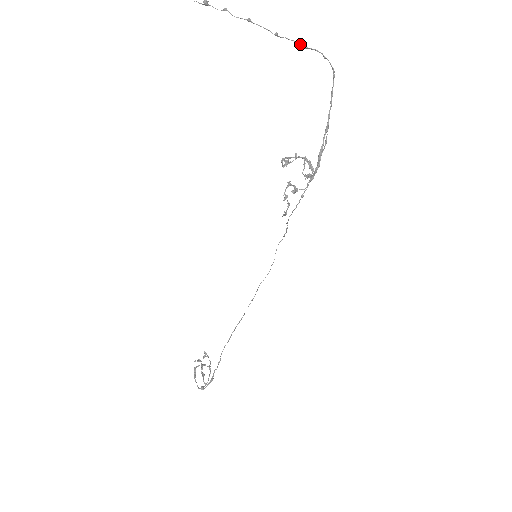
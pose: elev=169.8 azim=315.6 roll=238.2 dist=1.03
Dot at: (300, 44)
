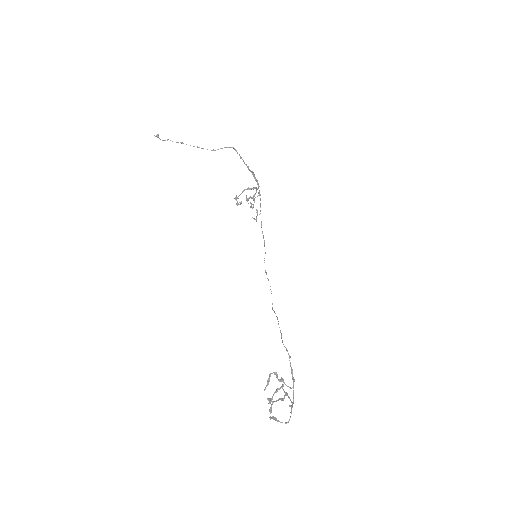
Dot at: (211, 150)
